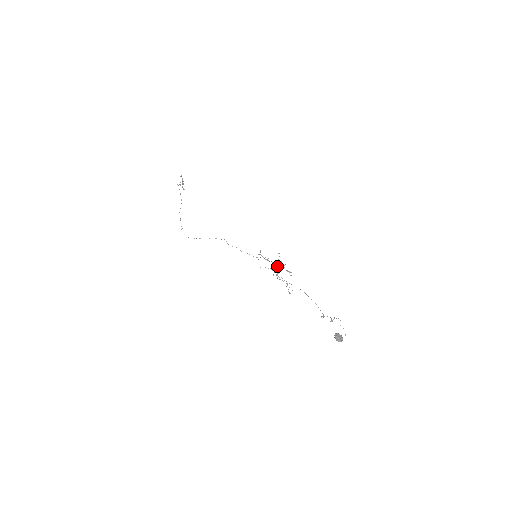
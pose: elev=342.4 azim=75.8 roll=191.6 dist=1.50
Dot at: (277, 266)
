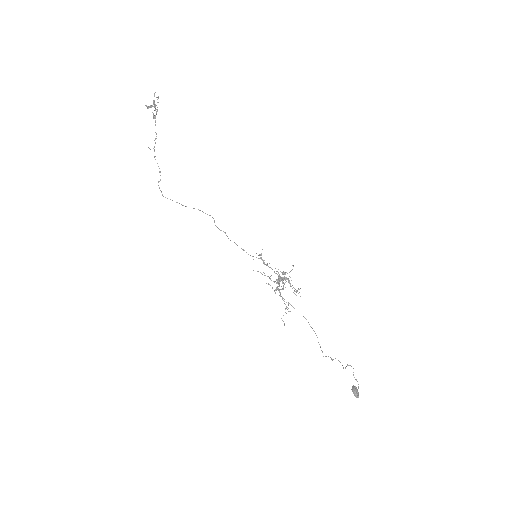
Dot at: occluded
